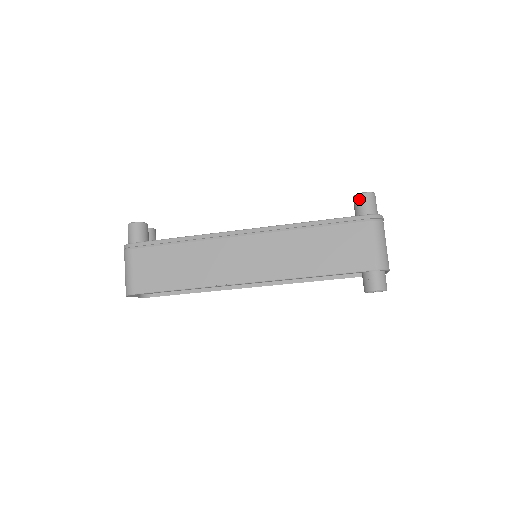
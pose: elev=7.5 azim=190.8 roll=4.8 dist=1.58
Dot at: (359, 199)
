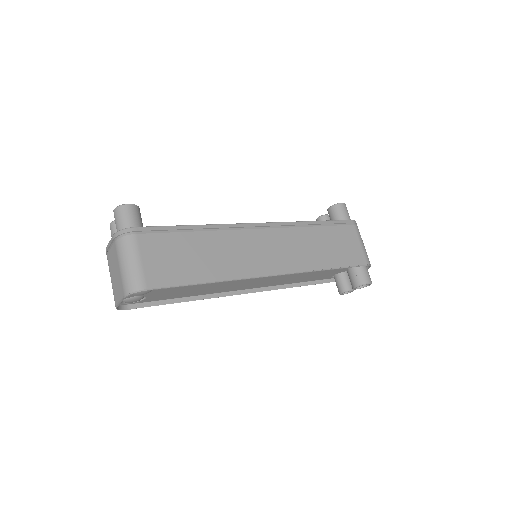
Dot at: (339, 208)
